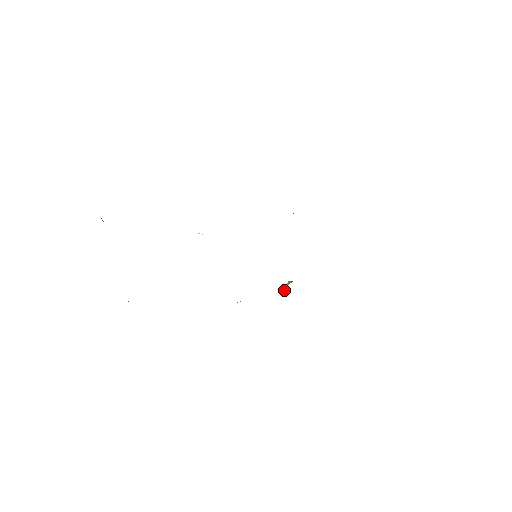
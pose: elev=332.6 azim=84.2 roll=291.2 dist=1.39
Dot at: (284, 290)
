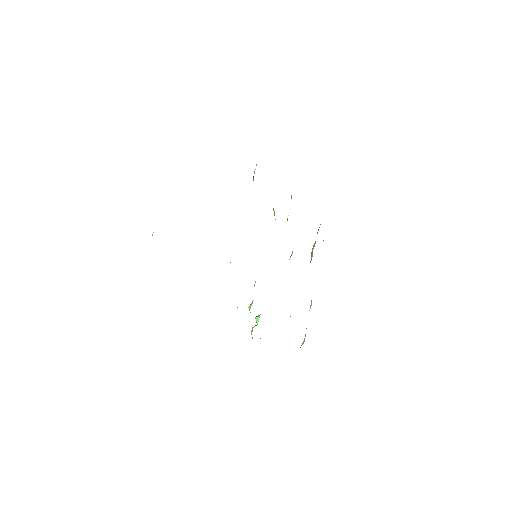
Dot at: (253, 327)
